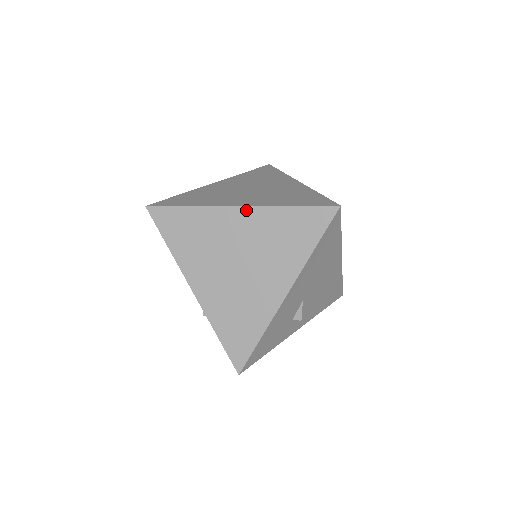
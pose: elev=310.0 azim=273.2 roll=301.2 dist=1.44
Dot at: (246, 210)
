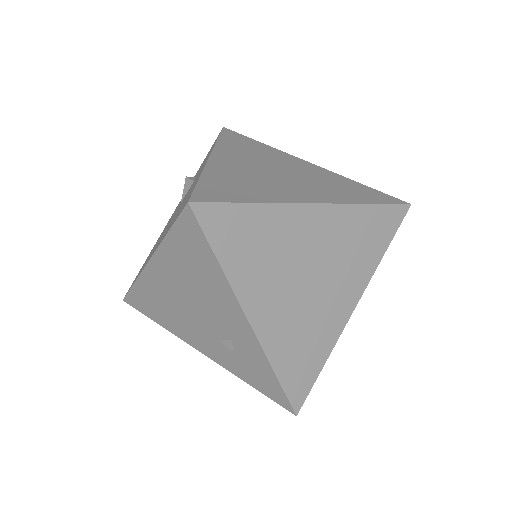
Dot at: (325, 209)
